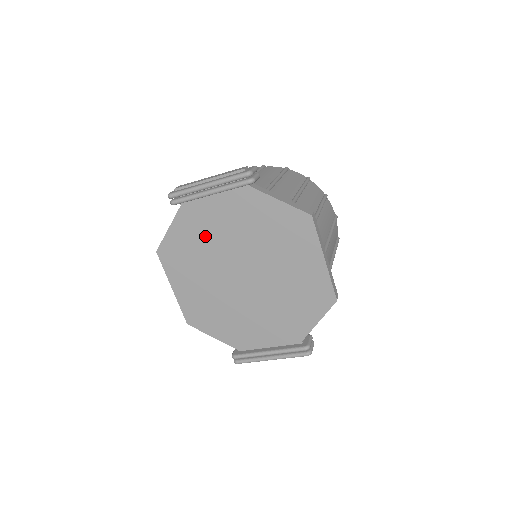
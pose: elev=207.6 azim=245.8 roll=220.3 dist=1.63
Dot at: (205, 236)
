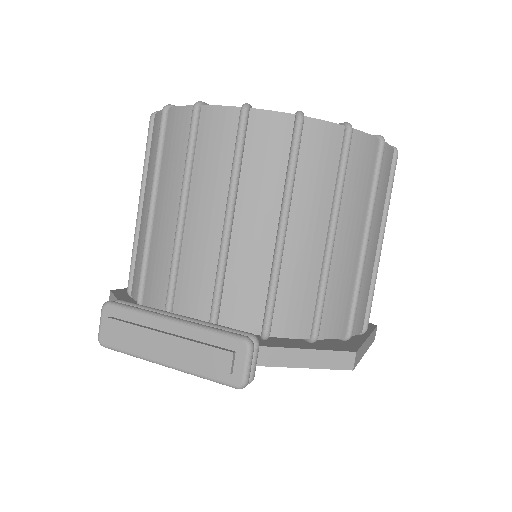
Dot at: occluded
